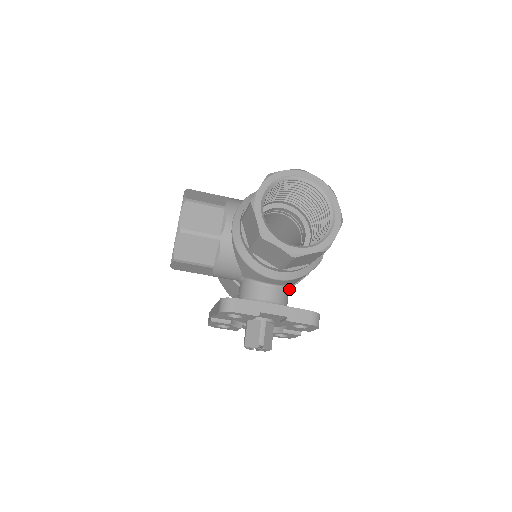
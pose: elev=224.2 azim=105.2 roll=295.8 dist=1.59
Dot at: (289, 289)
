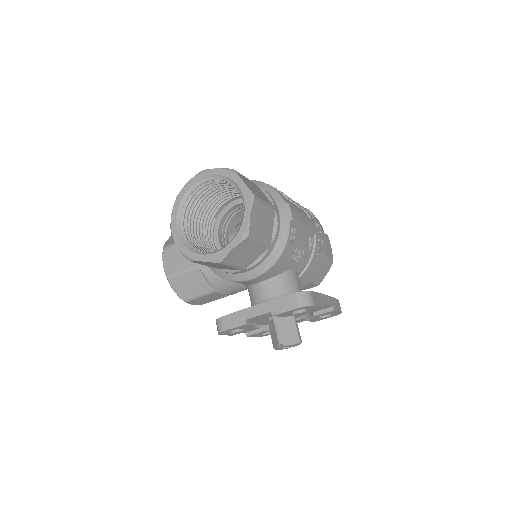
Dot at: (307, 268)
